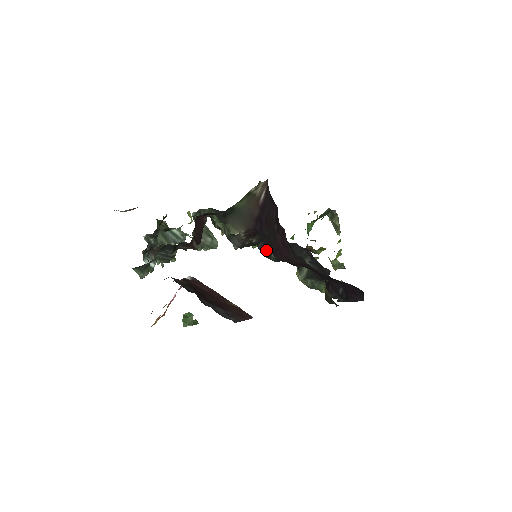
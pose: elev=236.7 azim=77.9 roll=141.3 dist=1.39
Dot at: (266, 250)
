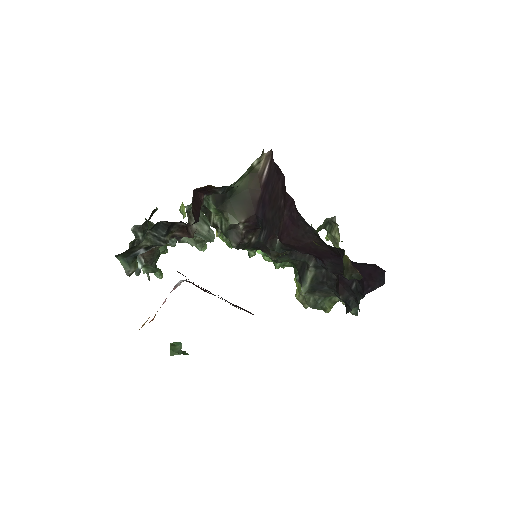
Dot at: (270, 238)
